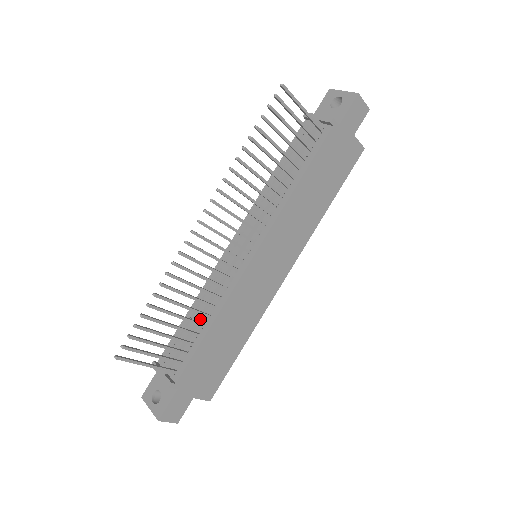
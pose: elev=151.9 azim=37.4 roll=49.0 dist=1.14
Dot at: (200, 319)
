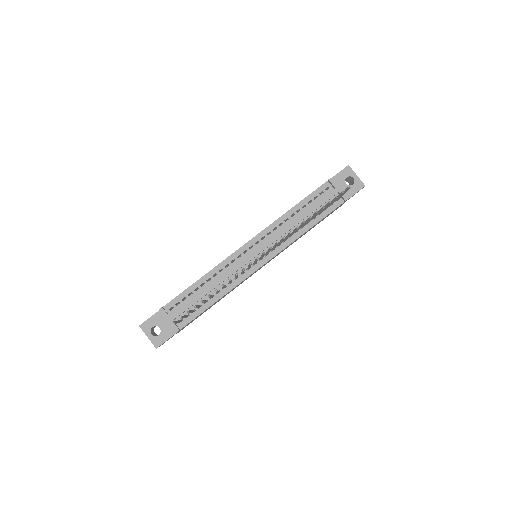
Dot at: (210, 291)
